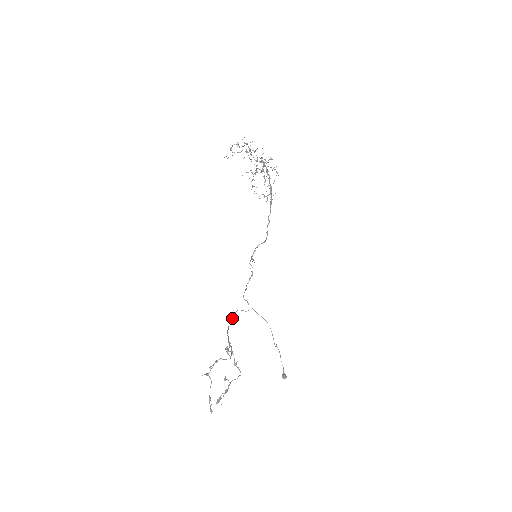
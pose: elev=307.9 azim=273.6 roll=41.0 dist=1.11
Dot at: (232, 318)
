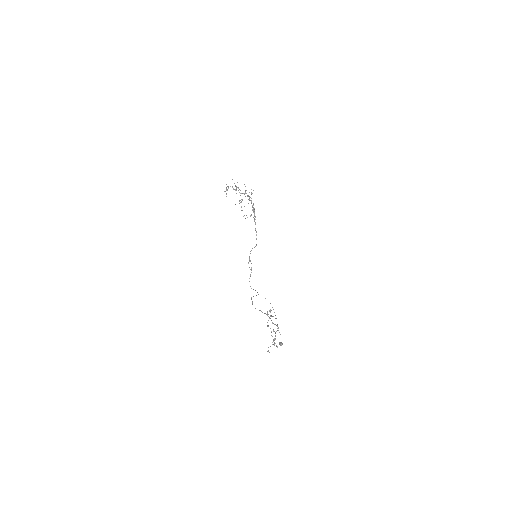
Dot at: (252, 301)
